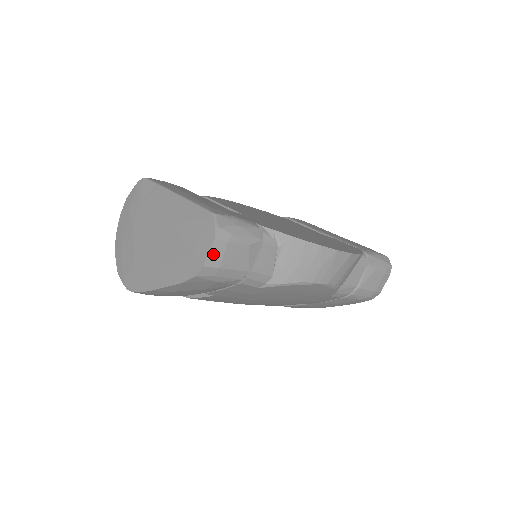
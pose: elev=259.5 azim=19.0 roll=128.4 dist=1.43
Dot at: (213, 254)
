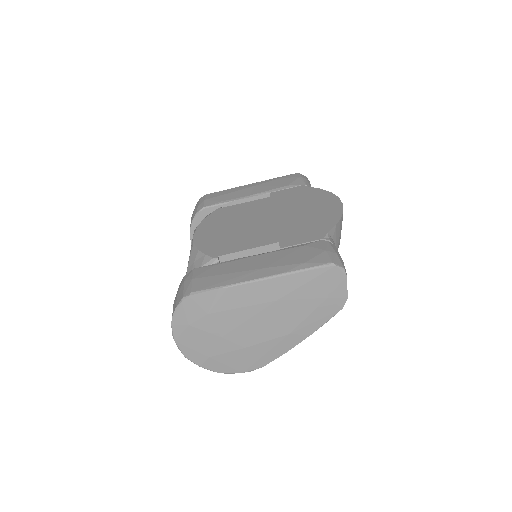
Dot at: occluded
